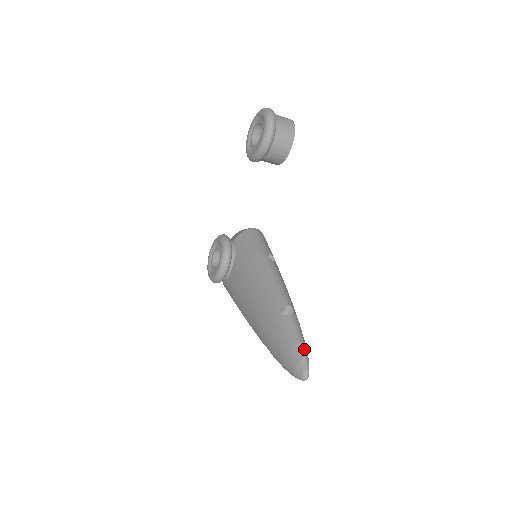
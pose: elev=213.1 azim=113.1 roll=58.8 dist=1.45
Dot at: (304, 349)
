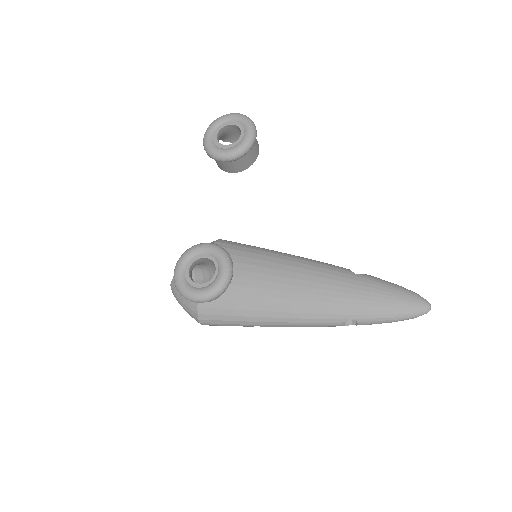
Dot at: (407, 289)
